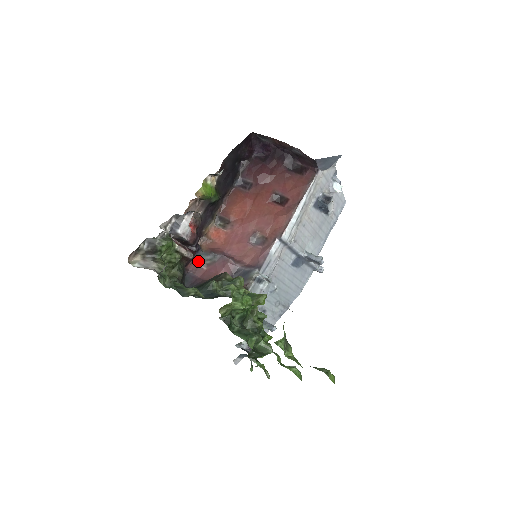
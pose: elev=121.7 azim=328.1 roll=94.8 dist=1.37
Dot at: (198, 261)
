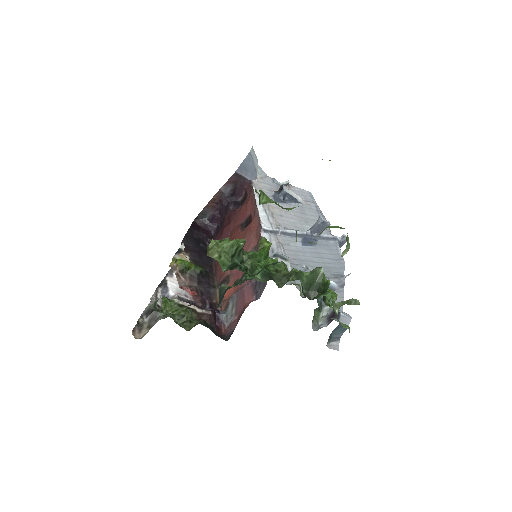
Dot at: (228, 322)
